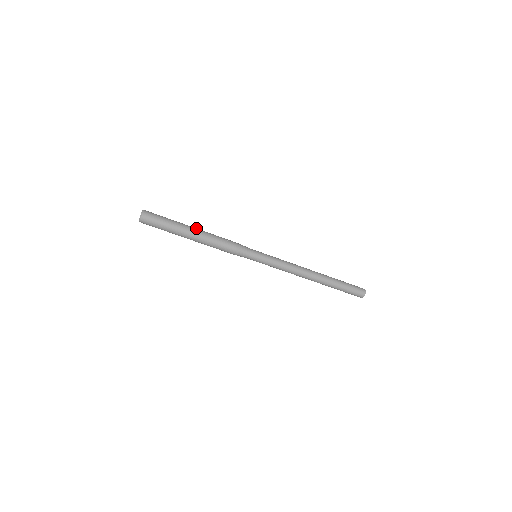
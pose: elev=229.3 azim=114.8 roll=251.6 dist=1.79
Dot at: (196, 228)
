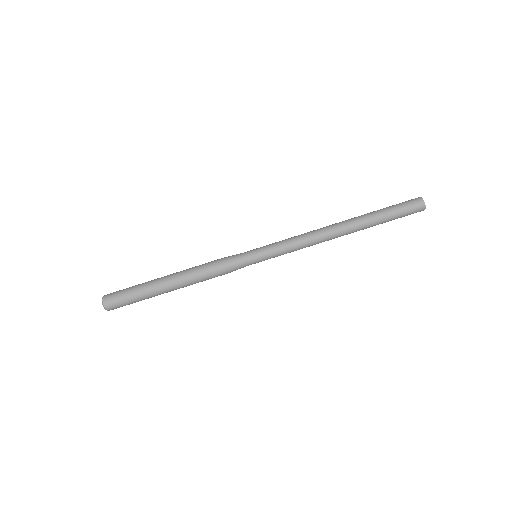
Dot at: occluded
